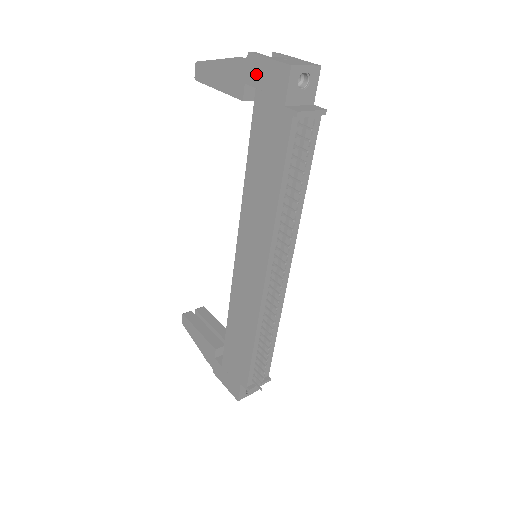
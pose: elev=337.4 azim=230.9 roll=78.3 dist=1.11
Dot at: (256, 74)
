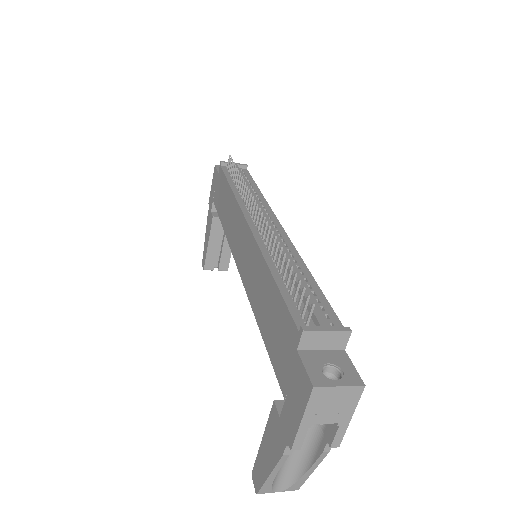
Dot at: (211, 198)
